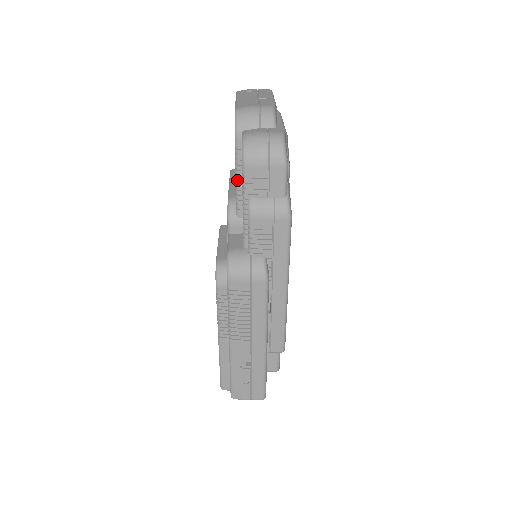
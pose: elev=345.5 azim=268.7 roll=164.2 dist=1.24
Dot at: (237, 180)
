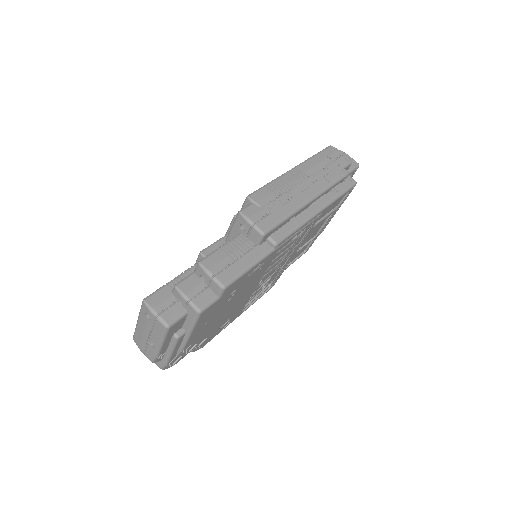
Dot at: occluded
